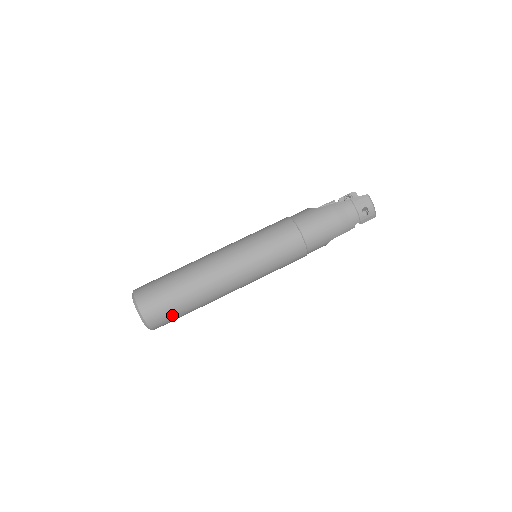
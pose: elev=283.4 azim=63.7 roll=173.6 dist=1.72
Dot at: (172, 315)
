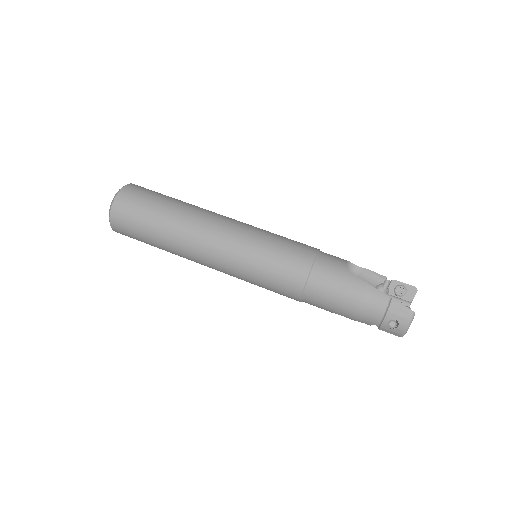
Dot at: (137, 237)
